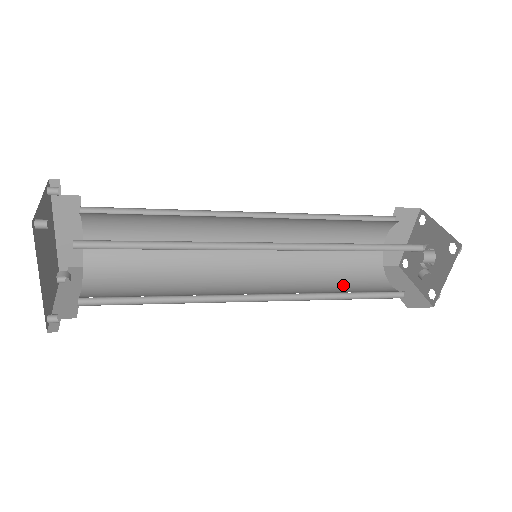
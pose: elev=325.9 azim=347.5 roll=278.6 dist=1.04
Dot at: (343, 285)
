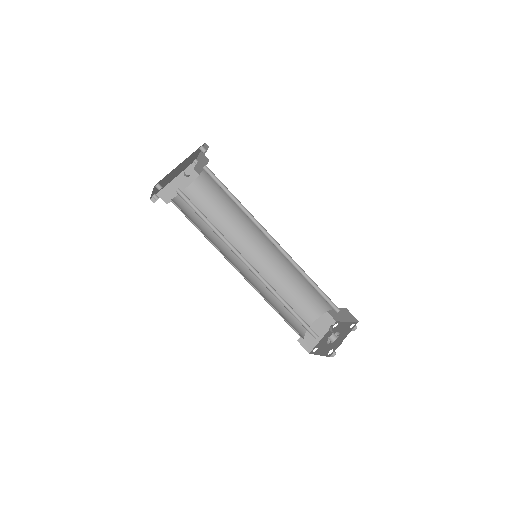
Dot at: occluded
